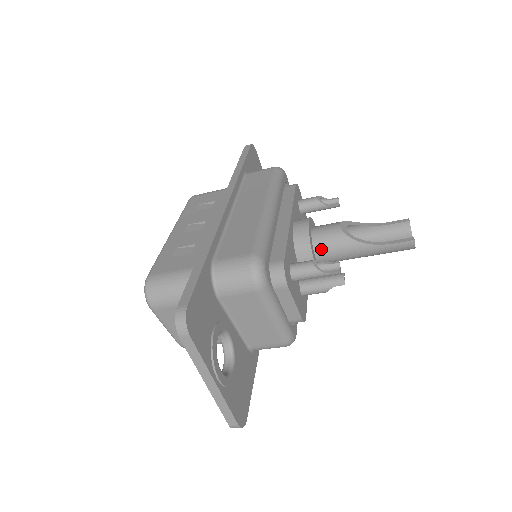
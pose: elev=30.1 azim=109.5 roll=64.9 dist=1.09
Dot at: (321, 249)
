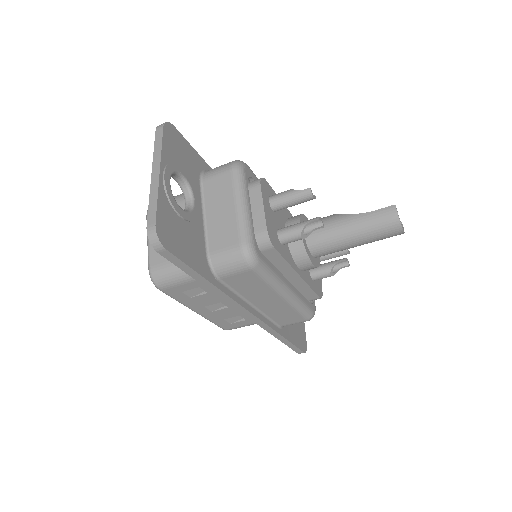
Dot at: occluded
